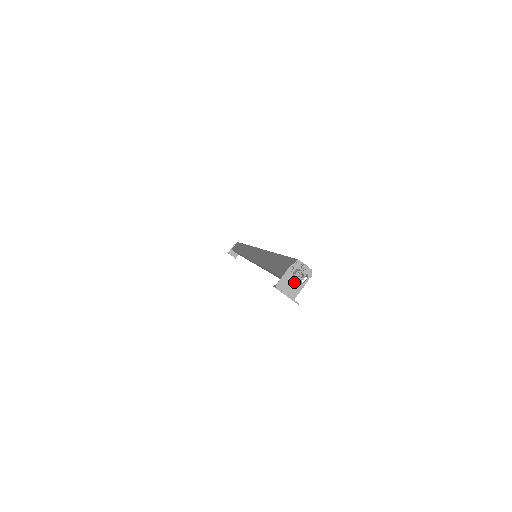
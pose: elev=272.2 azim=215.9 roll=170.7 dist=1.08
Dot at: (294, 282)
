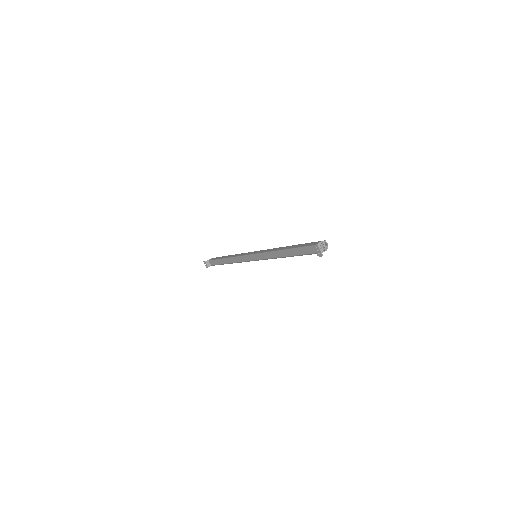
Dot at: (321, 248)
